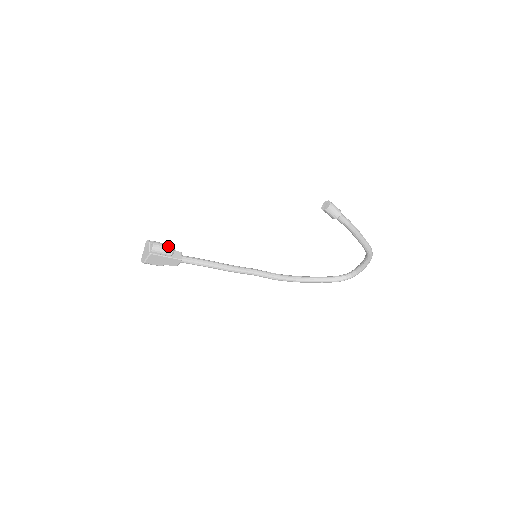
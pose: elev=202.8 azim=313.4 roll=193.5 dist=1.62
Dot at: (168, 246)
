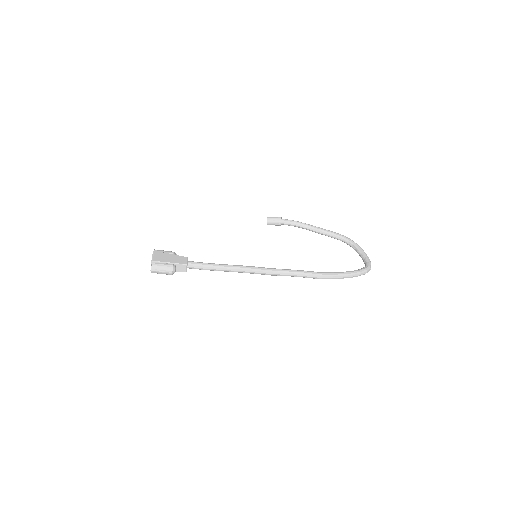
Dot at: occluded
